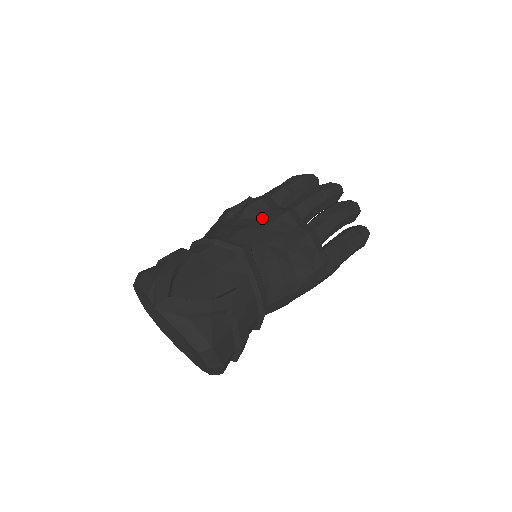
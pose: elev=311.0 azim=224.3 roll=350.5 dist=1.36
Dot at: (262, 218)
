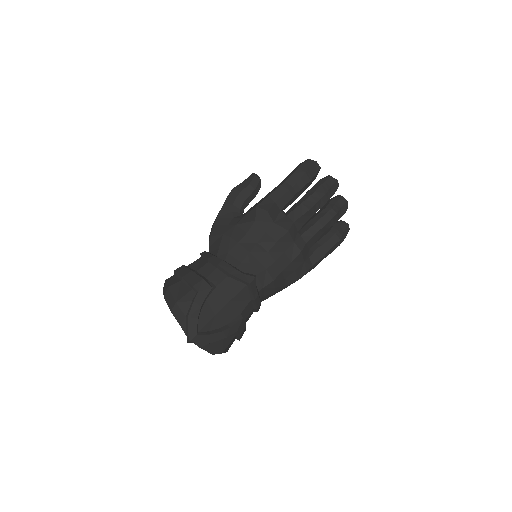
Dot at: (266, 235)
